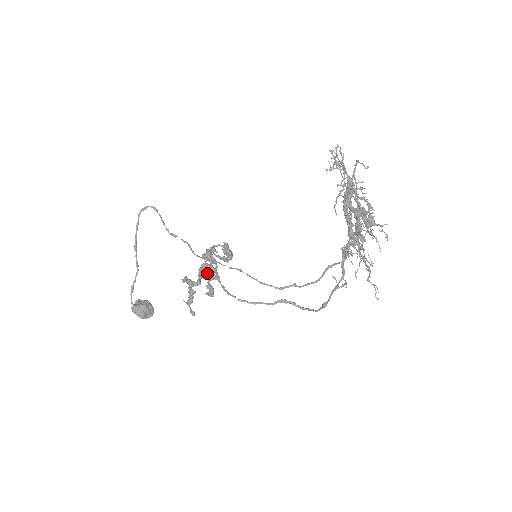
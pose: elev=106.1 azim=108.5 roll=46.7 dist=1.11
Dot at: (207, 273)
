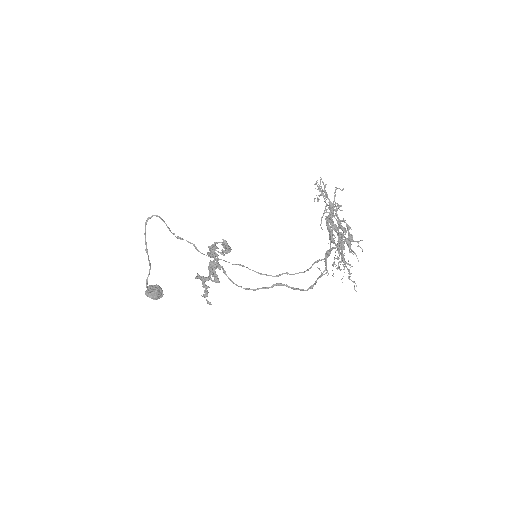
Dot at: occluded
